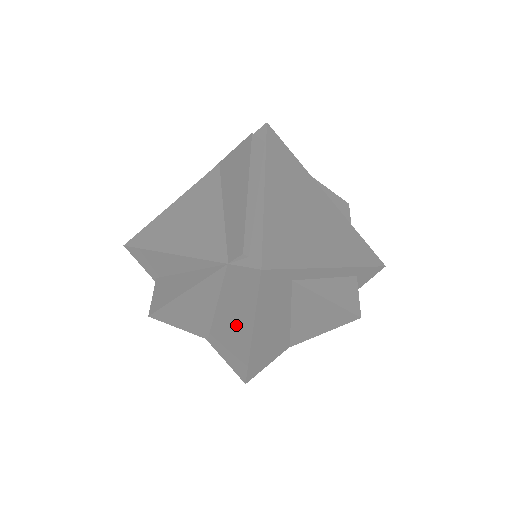
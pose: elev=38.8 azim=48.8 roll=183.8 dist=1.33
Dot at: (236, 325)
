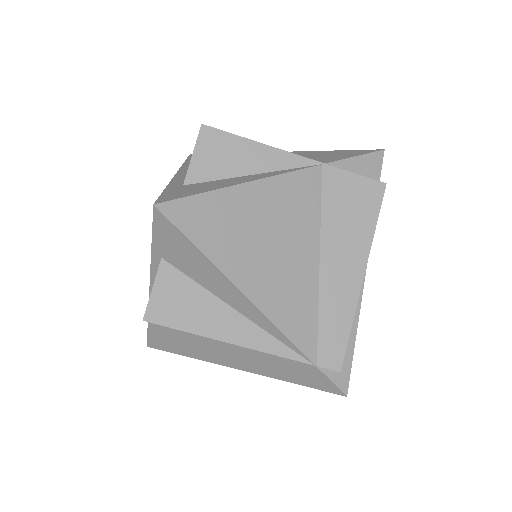
Dot at: (229, 356)
